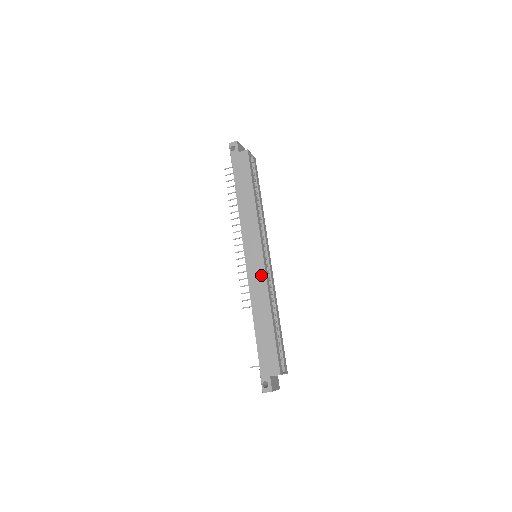
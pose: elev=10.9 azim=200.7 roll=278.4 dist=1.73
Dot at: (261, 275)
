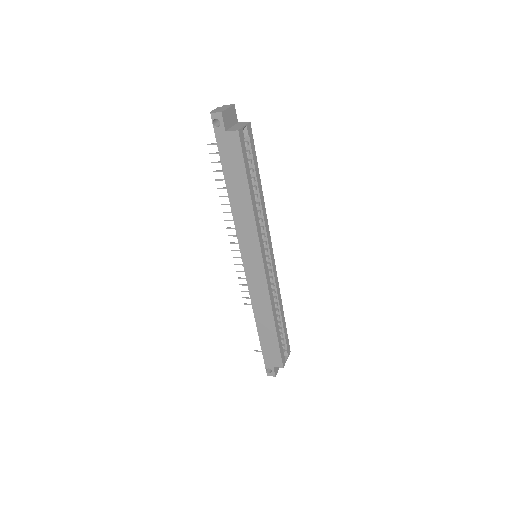
Dot at: (262, 286)
